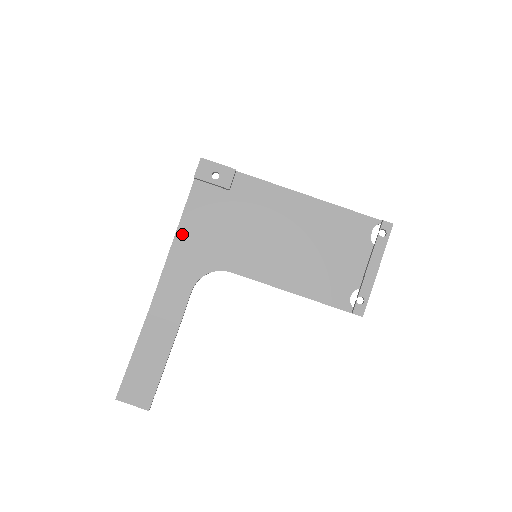
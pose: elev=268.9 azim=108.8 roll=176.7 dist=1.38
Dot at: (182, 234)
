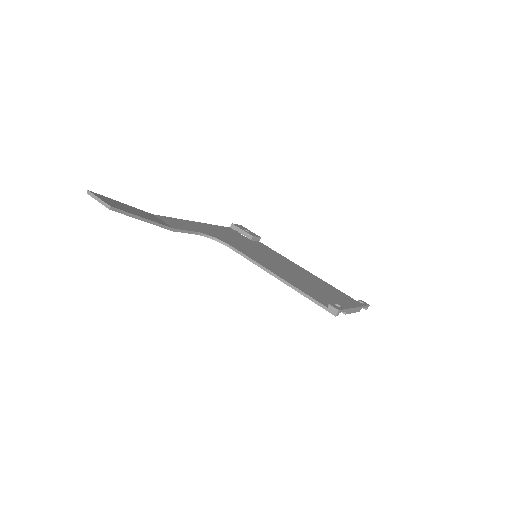
Dot at: (207, 225)
